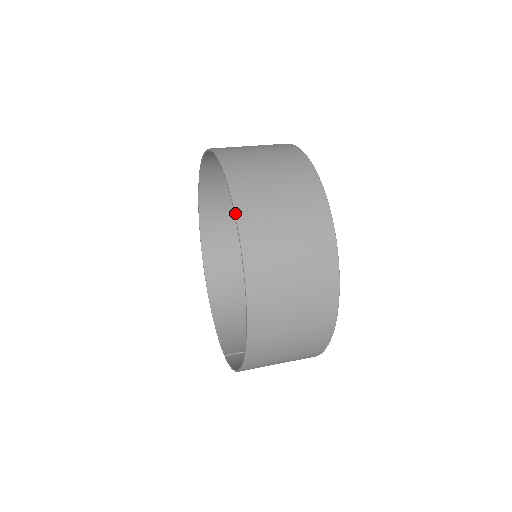
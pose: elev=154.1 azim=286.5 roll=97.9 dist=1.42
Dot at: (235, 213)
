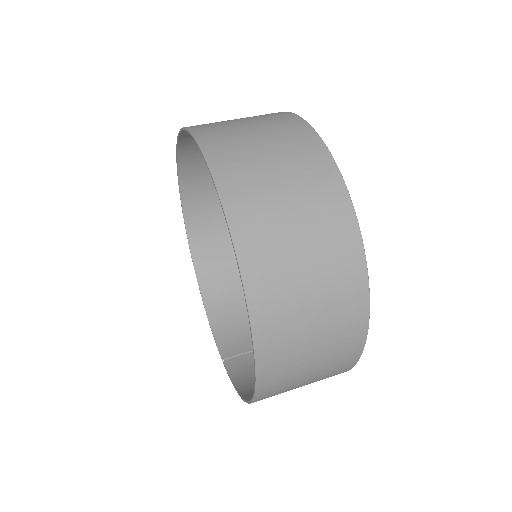
Dot at: (236, 254)
